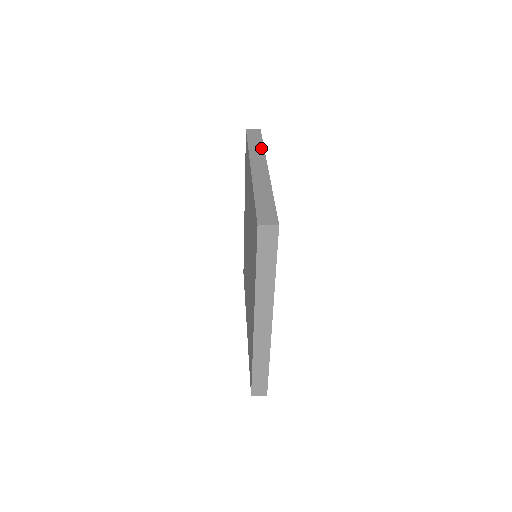
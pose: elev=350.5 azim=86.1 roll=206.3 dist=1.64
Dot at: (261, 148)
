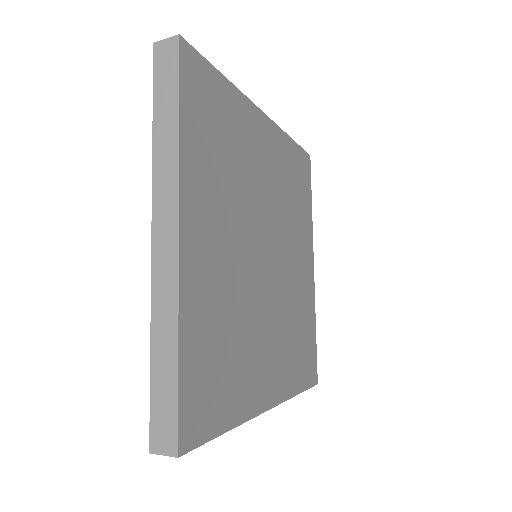
Dot at: occluded
